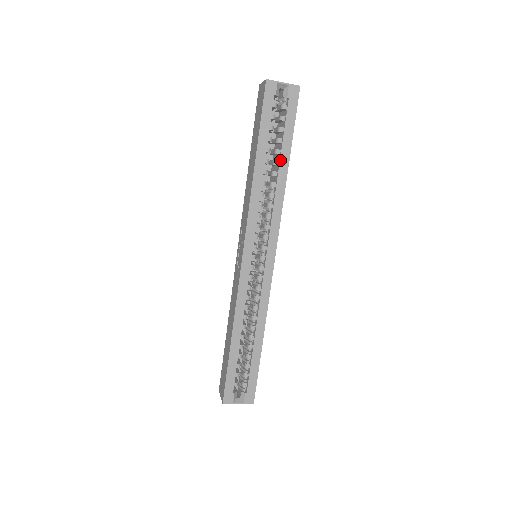
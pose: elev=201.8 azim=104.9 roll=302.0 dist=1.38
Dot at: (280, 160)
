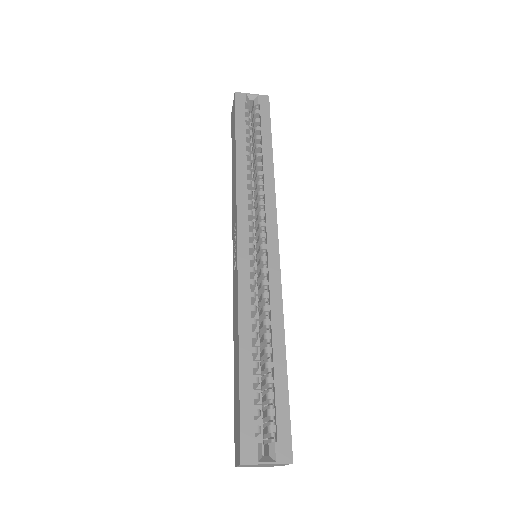
Dot at: (262, 151)
